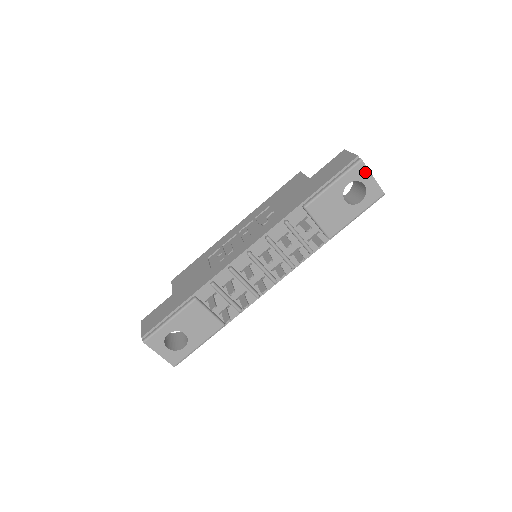
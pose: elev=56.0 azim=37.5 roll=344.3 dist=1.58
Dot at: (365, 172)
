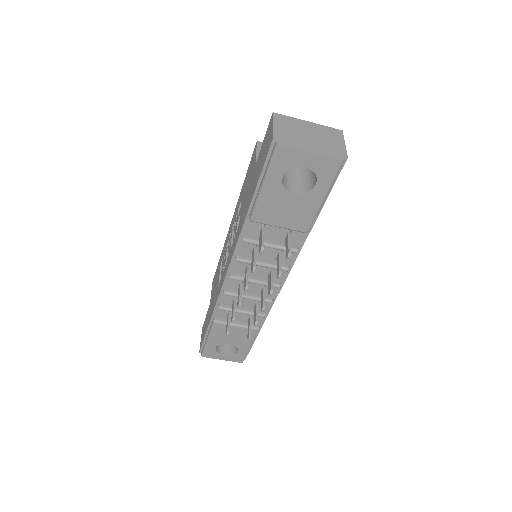
Dot at: (294, 154)
